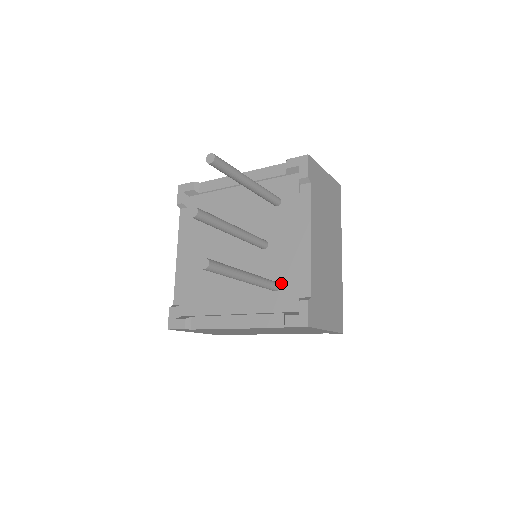
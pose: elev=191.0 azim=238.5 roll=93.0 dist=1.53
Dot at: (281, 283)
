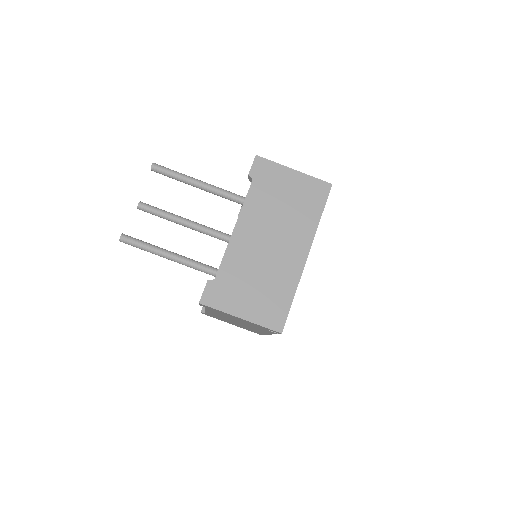
Dot at: occluded
